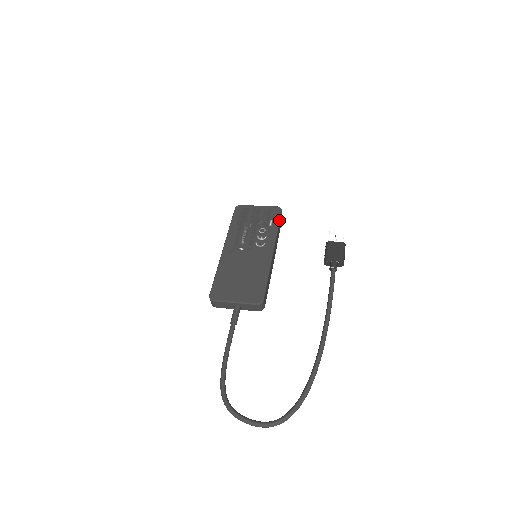
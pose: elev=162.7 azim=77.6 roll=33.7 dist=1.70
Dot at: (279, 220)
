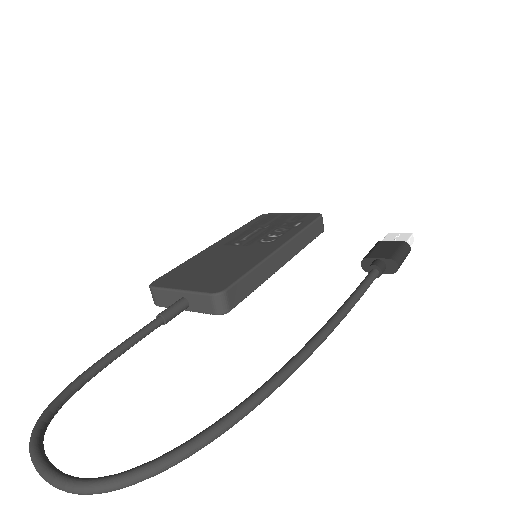
Dot at: (311, 222)
